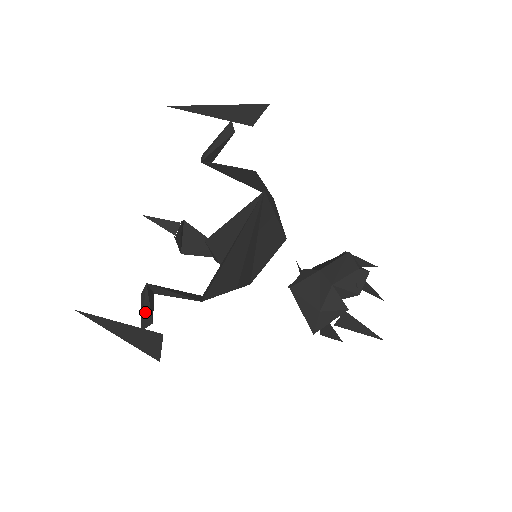
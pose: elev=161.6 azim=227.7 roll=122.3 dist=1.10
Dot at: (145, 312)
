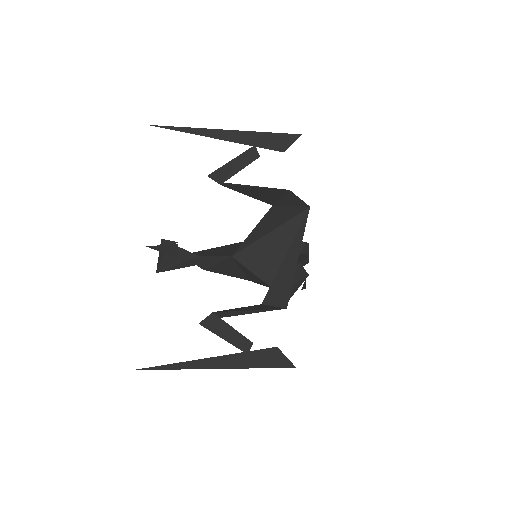
Dot at: (237, 337)
